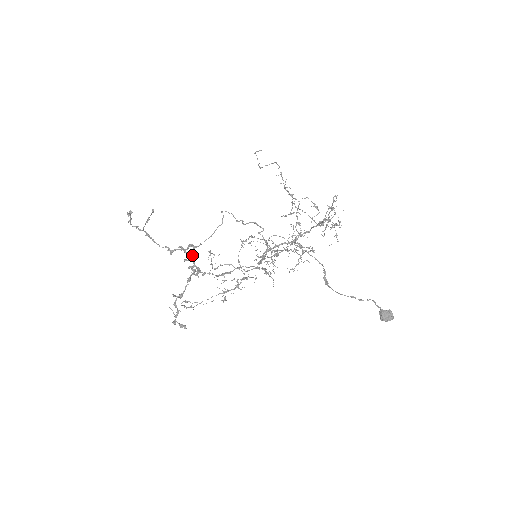
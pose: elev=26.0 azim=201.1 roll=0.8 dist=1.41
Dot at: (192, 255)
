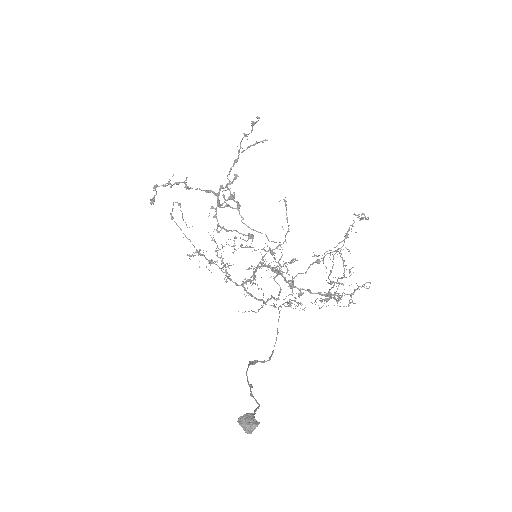
Dot at: occluded
